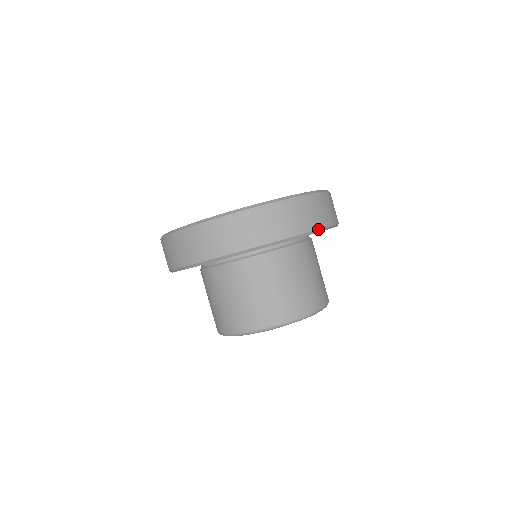
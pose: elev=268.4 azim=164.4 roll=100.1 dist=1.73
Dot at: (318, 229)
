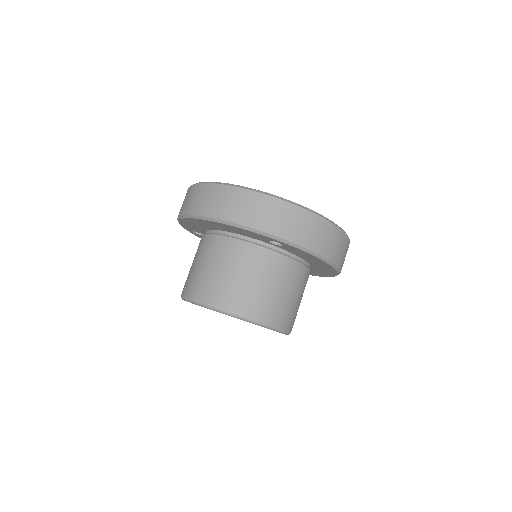
Dot at: (338, 267)
